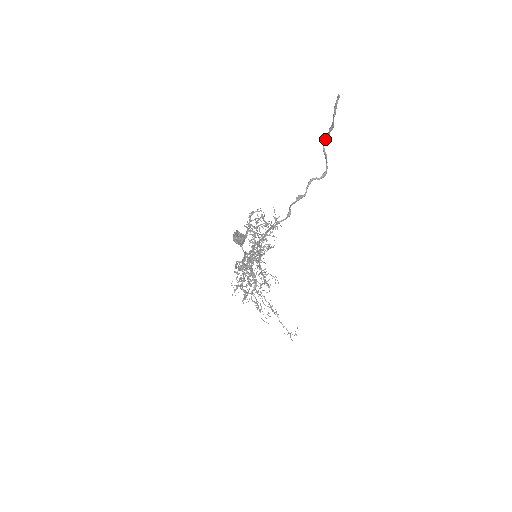
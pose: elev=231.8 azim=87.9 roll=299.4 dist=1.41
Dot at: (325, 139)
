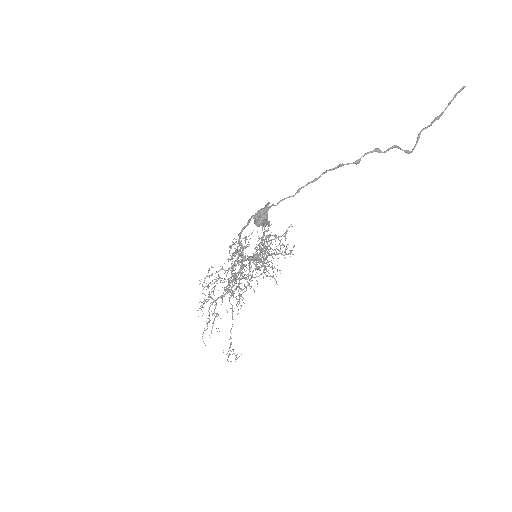
Dot at: (425, 128)
